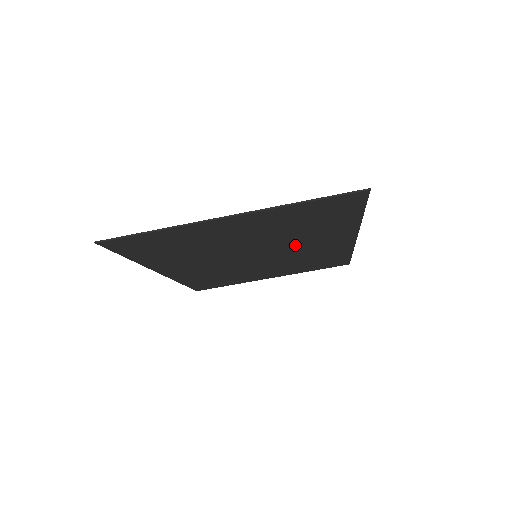
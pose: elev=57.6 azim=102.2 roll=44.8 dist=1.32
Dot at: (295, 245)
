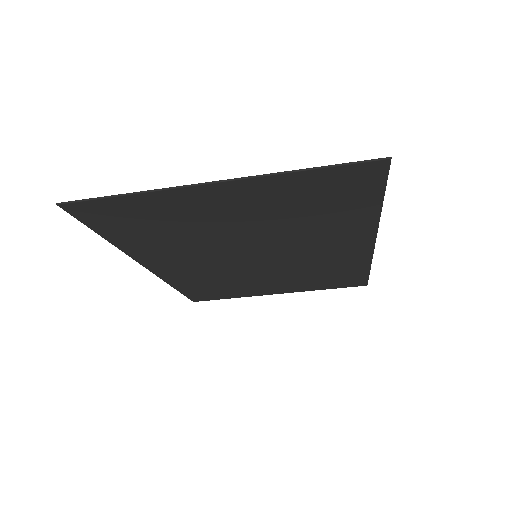
Dot at: (301, 244)
